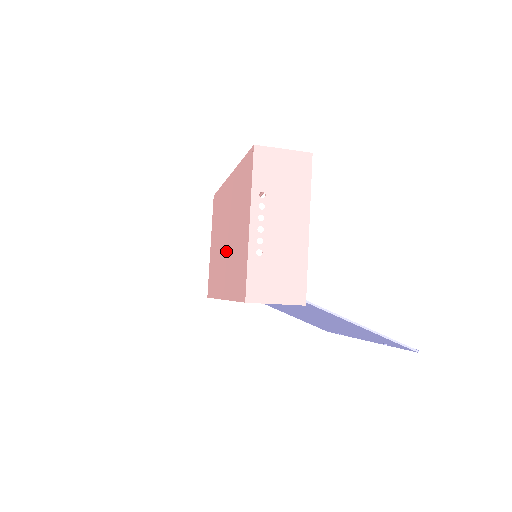
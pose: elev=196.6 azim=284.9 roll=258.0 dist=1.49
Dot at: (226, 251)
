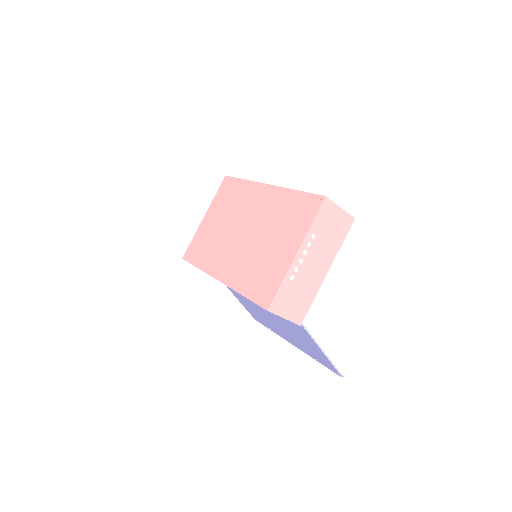
Dot at: (241, 245)
